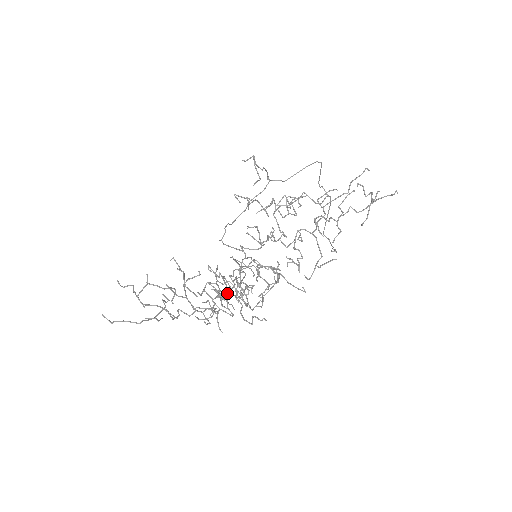
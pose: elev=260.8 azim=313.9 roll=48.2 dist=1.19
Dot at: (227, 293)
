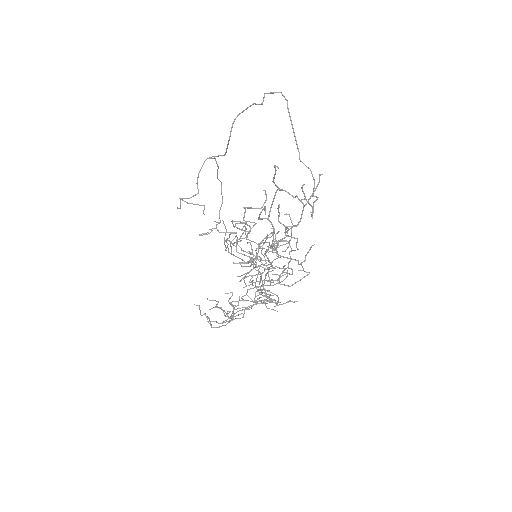
Dot at: (261, 277)
